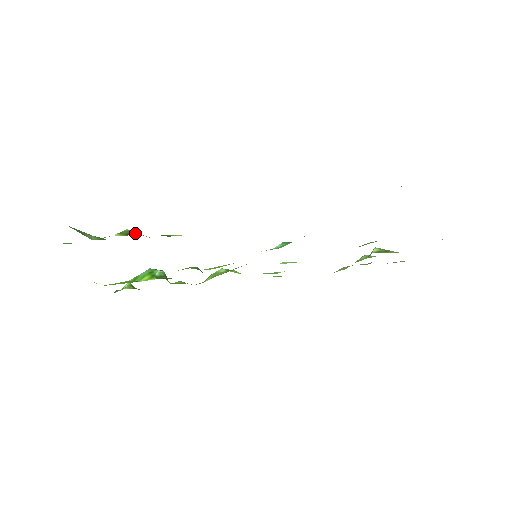
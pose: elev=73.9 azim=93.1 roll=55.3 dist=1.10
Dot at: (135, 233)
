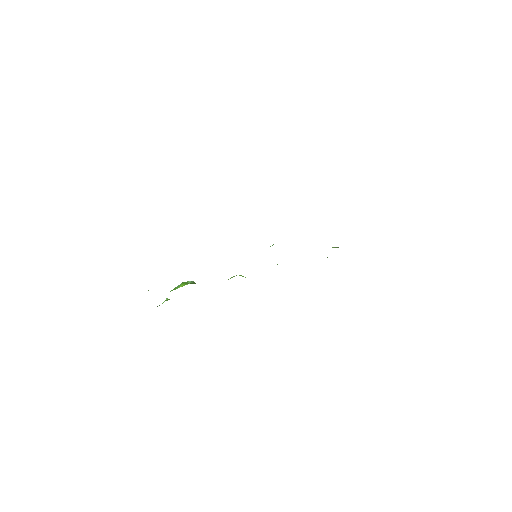
Dot at: occluded
